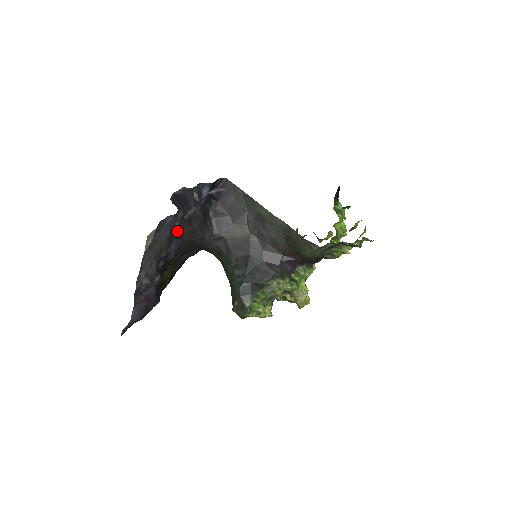
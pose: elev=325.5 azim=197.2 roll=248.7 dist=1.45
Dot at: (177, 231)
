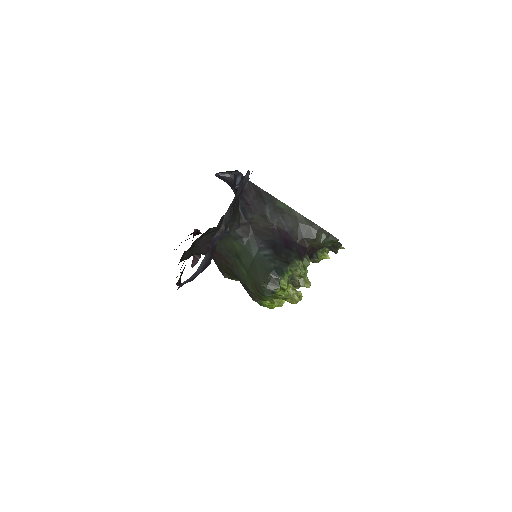
Dot at: (242, 192)
